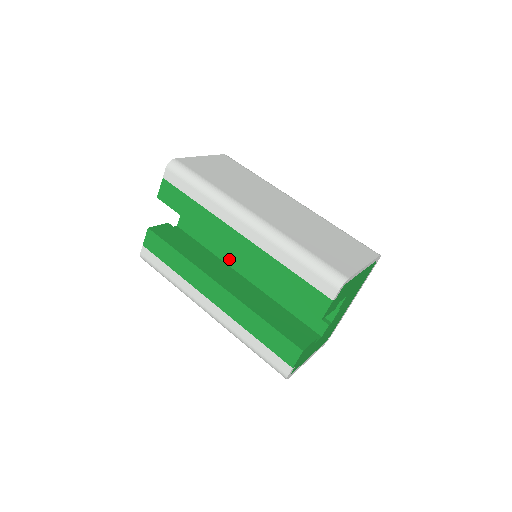
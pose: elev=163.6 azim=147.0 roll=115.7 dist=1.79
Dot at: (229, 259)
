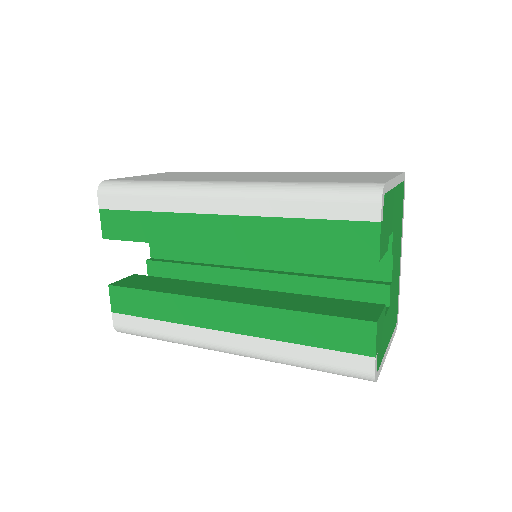
Dot at: (226, 279)
